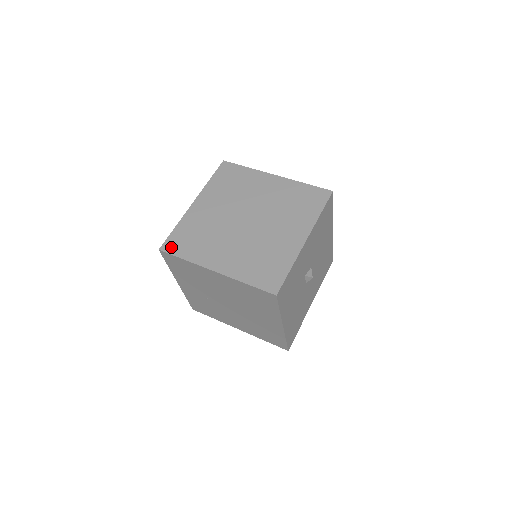
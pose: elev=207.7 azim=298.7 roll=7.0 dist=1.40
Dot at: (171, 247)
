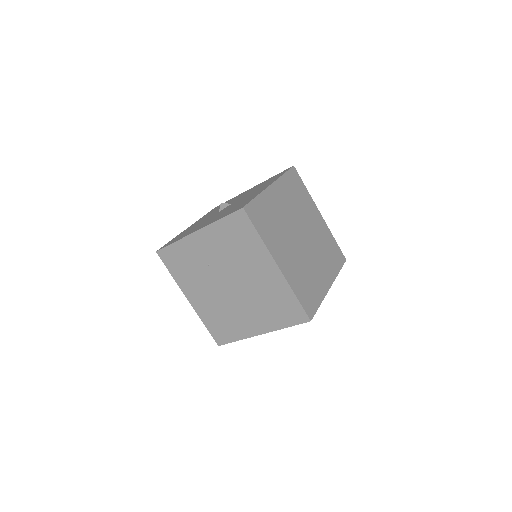
Dot at: (252, 214)
